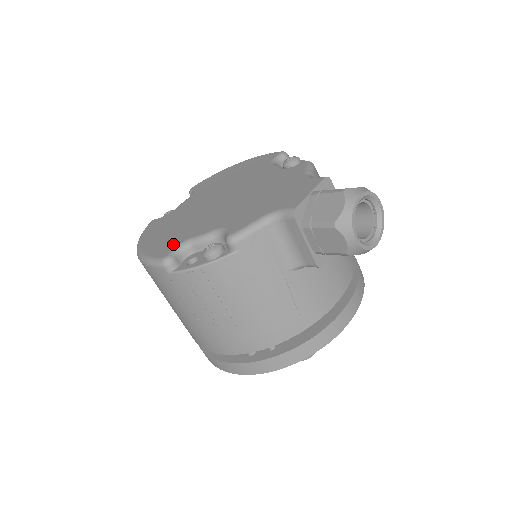
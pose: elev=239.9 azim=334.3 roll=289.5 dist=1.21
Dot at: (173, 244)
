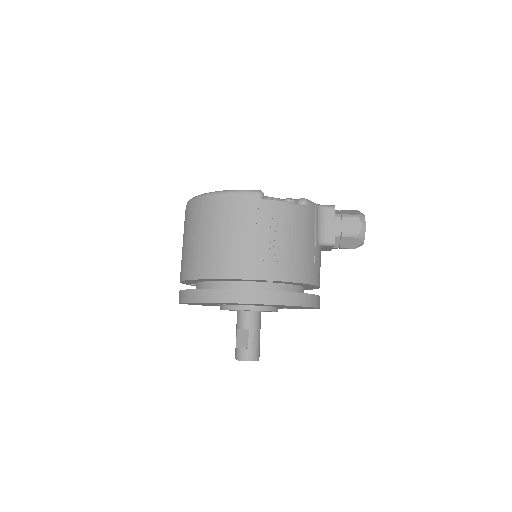
Dot at: occluded
